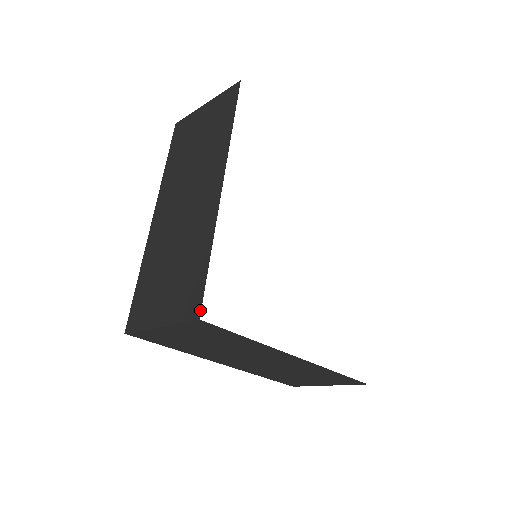
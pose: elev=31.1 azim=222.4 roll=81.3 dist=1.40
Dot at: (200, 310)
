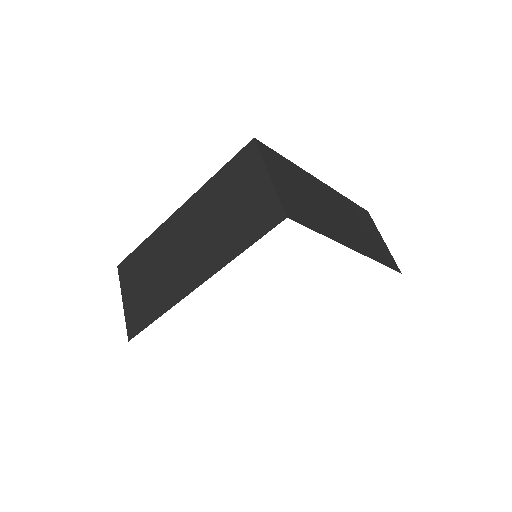
Dot at: occluded
